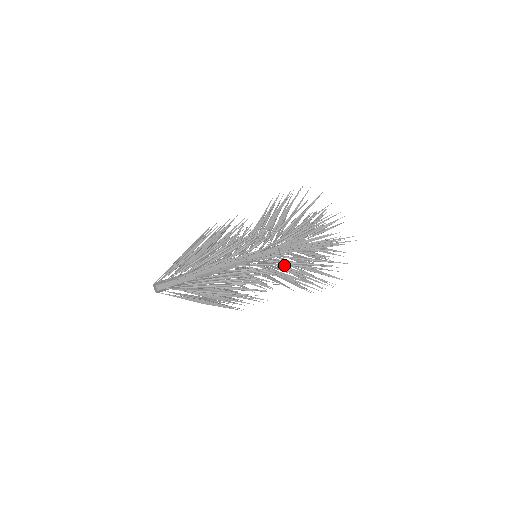
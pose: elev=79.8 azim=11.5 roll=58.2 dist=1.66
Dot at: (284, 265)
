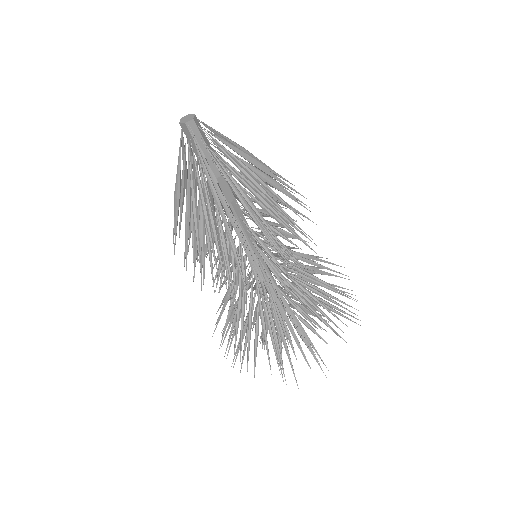
Dot at: occluded
